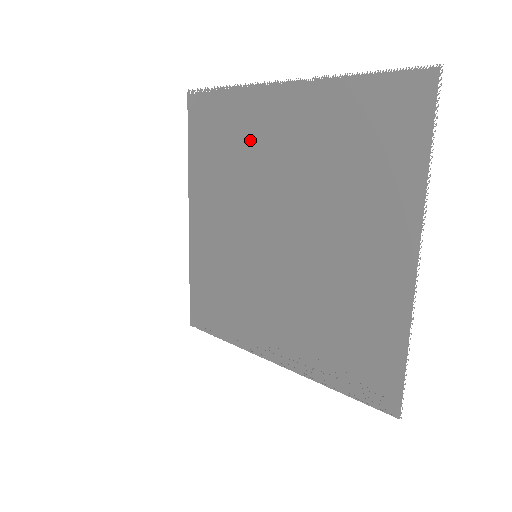
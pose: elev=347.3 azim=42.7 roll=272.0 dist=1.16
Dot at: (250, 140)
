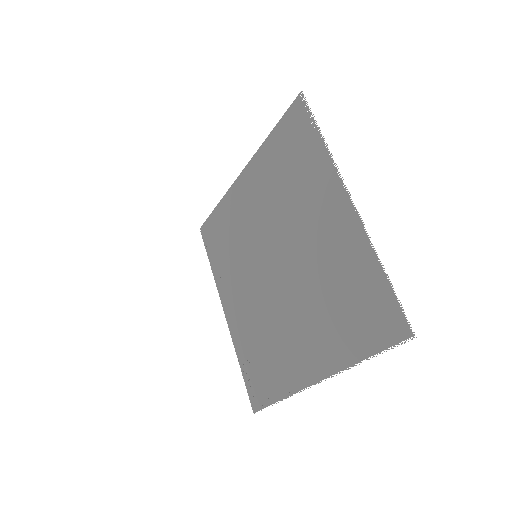
Dot at: (305, 194)
